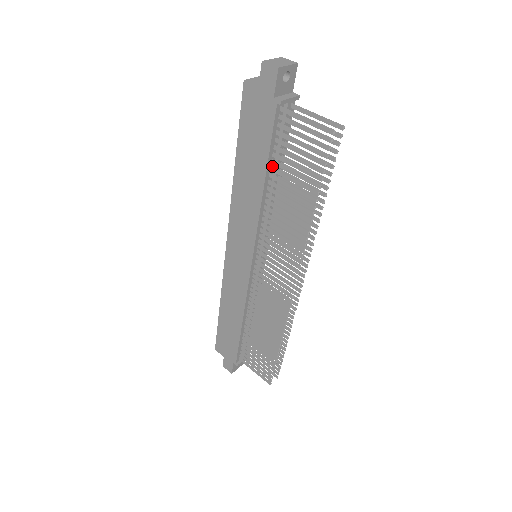
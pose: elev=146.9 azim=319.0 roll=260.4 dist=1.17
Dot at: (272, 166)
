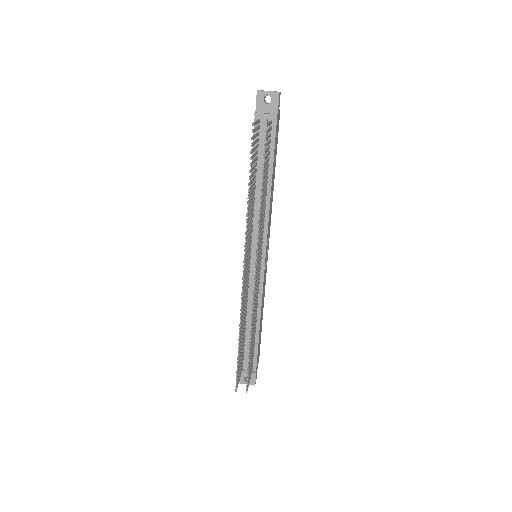
Dot at: (258, 169)
